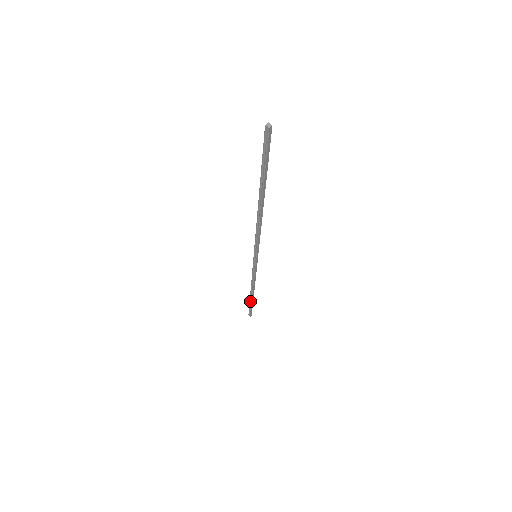
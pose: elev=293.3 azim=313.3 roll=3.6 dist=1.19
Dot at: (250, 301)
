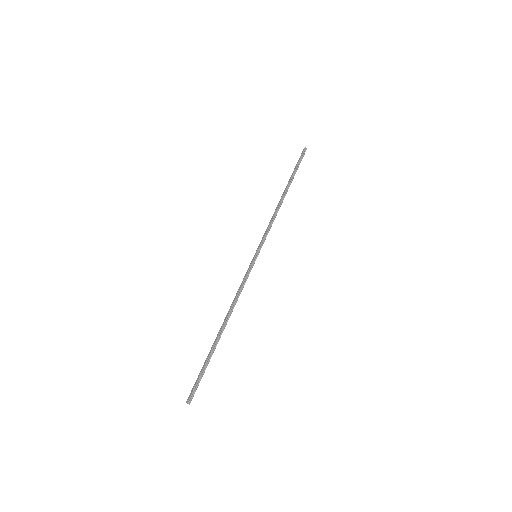
Dot at: (291, 178)
